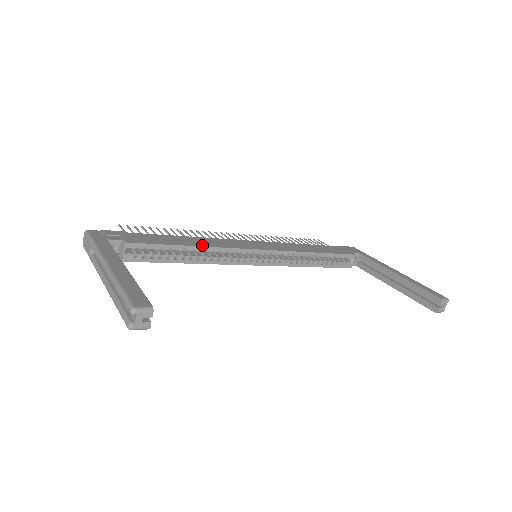
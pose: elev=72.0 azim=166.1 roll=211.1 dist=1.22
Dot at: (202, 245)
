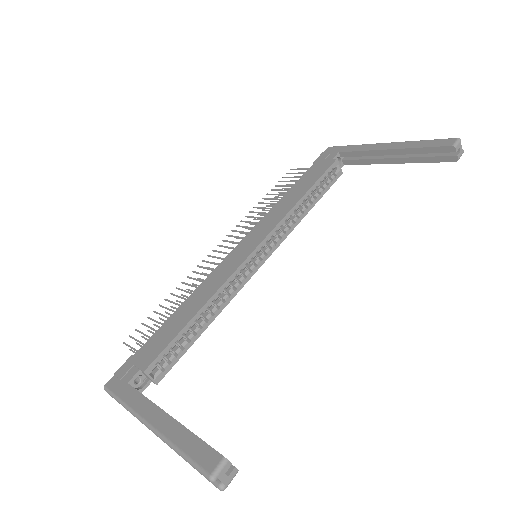
Dot at: (205, 301)
